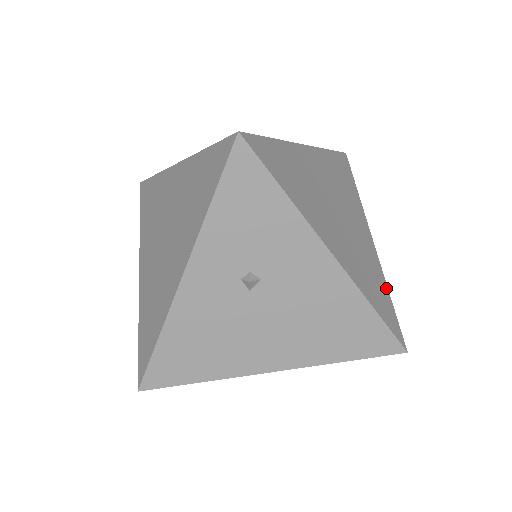
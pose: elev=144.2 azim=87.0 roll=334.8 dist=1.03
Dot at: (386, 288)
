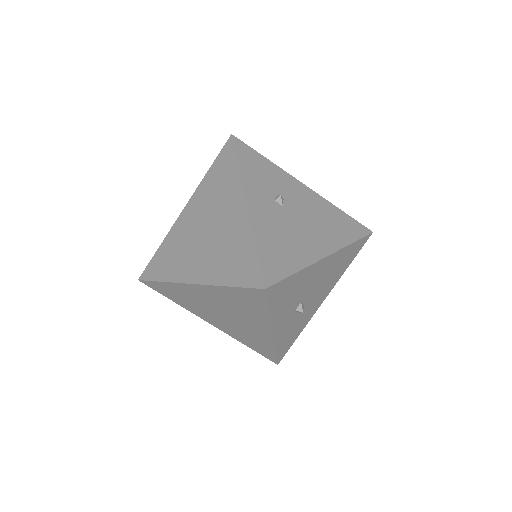
Dot at: occluded
